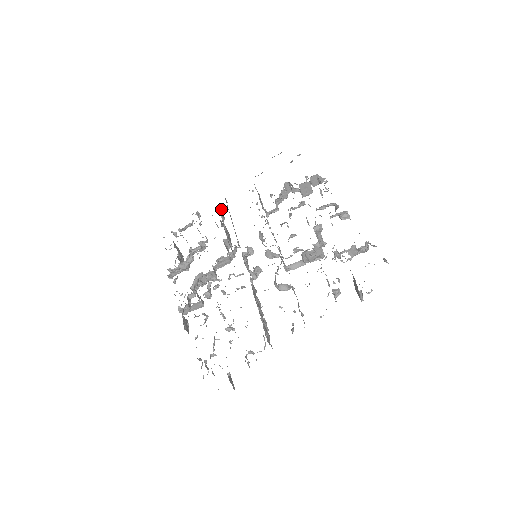
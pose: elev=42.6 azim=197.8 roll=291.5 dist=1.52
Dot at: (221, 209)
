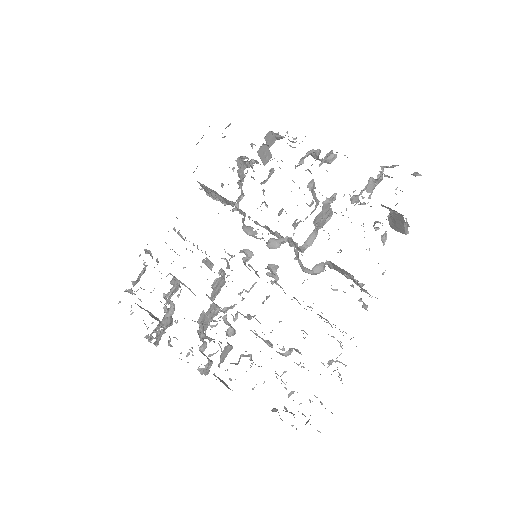
Dot at: (174, 230)
